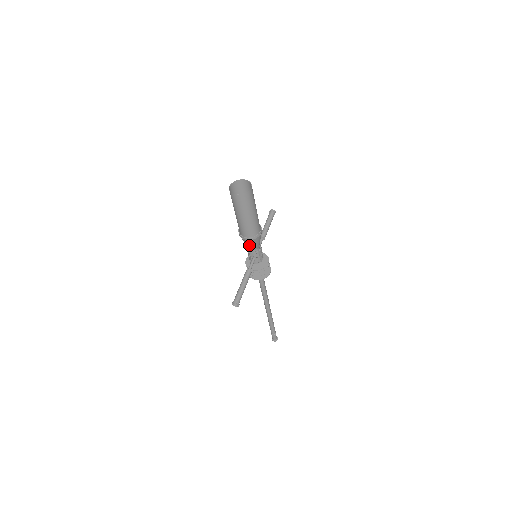
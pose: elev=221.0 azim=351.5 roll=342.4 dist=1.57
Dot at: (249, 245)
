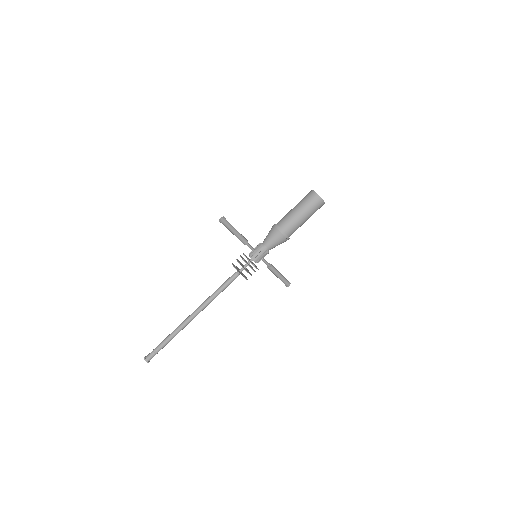
Dot at: (269, 235)
